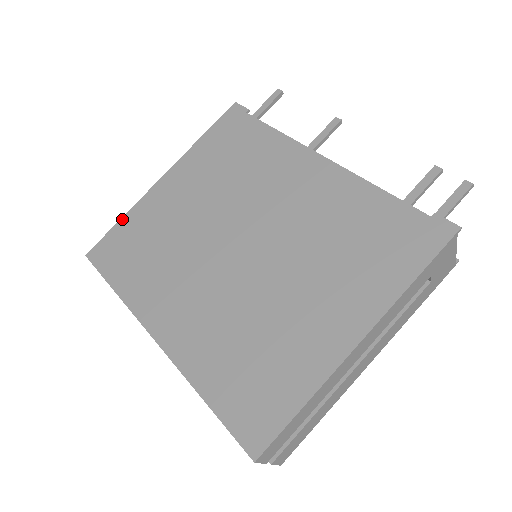
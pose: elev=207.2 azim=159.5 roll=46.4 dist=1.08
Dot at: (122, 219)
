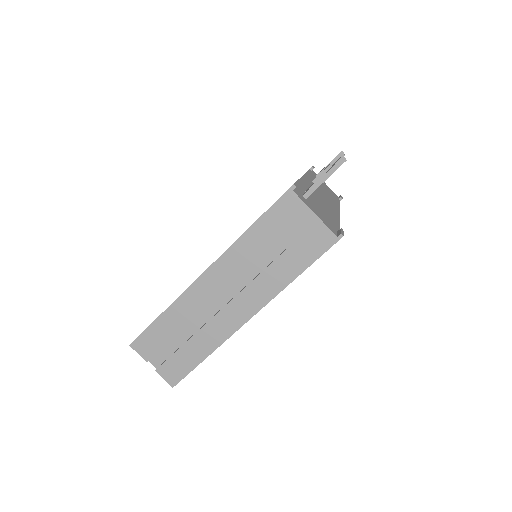
Dot at: occluded
